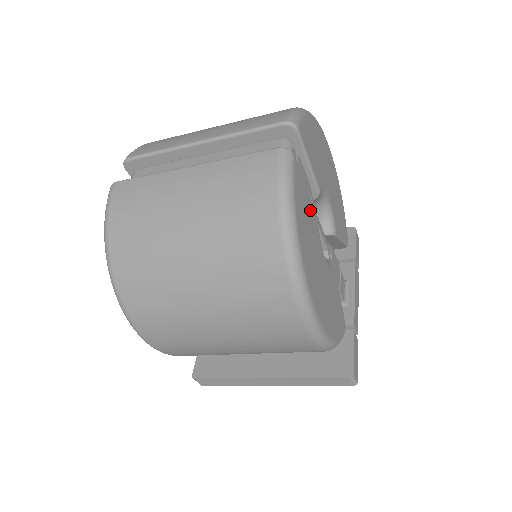
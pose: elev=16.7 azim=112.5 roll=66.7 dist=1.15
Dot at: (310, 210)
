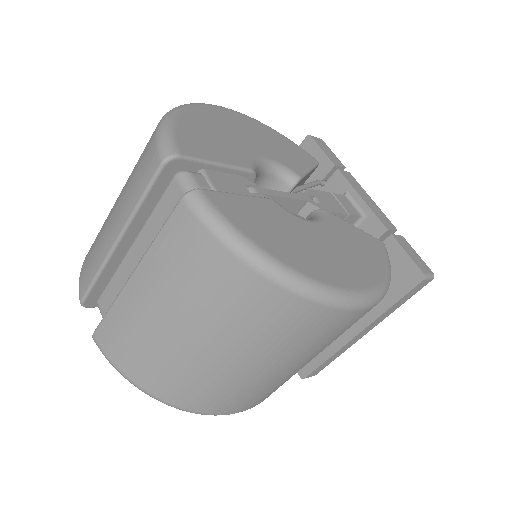
Dot at: (261, 209)
